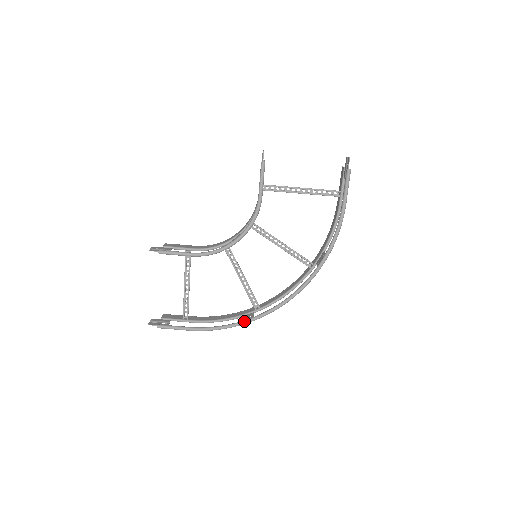
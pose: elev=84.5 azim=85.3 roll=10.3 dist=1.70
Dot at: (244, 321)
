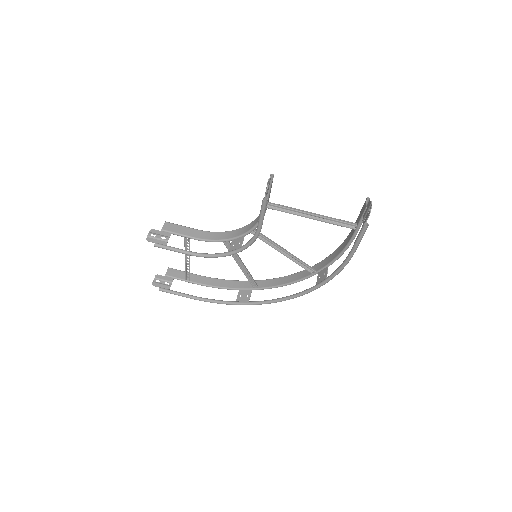
Dot at: (239, 303)
